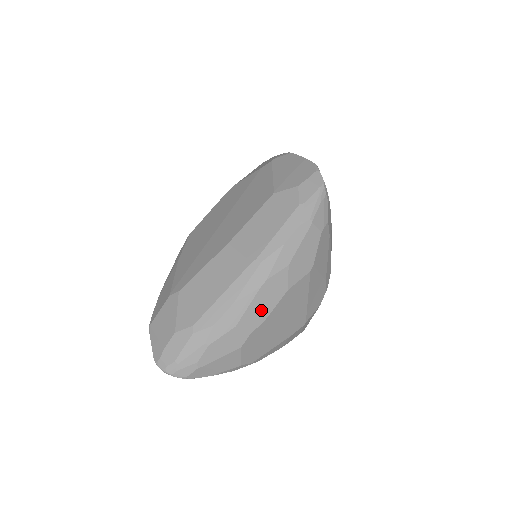
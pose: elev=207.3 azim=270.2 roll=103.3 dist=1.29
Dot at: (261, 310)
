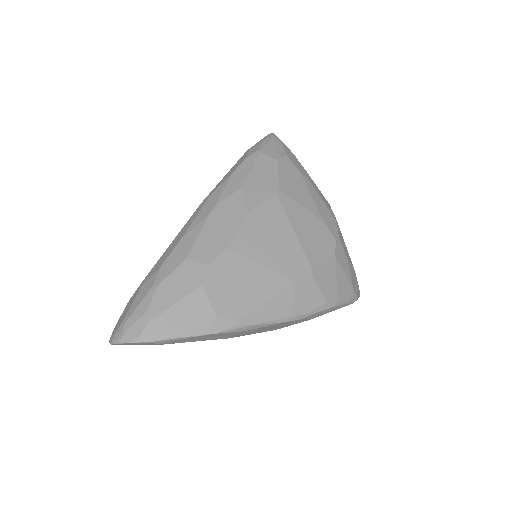
Dot at: (218, 237)
